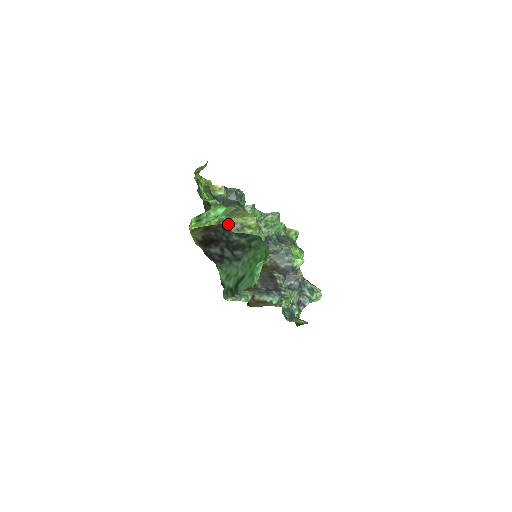
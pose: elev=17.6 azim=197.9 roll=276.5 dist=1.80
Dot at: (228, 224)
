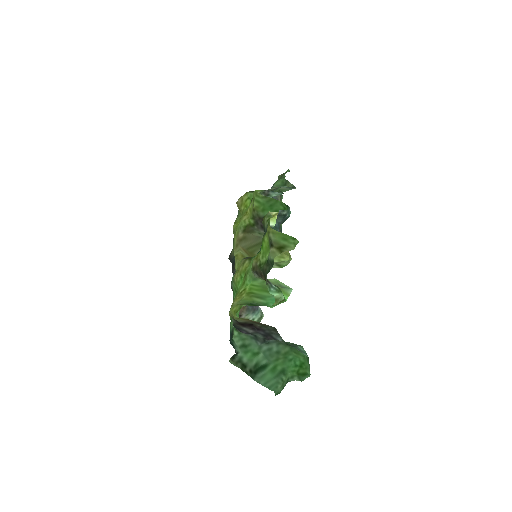
Dot at: occluded
